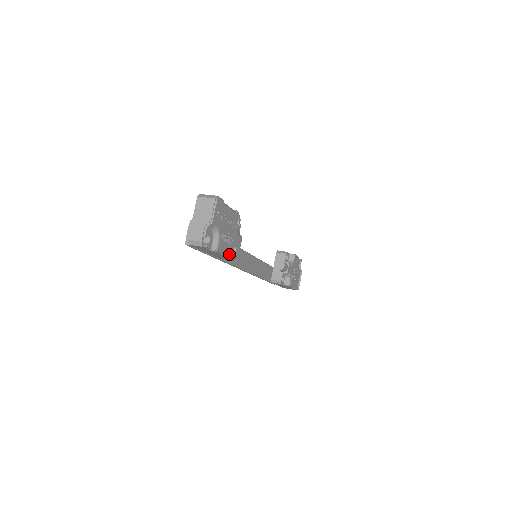
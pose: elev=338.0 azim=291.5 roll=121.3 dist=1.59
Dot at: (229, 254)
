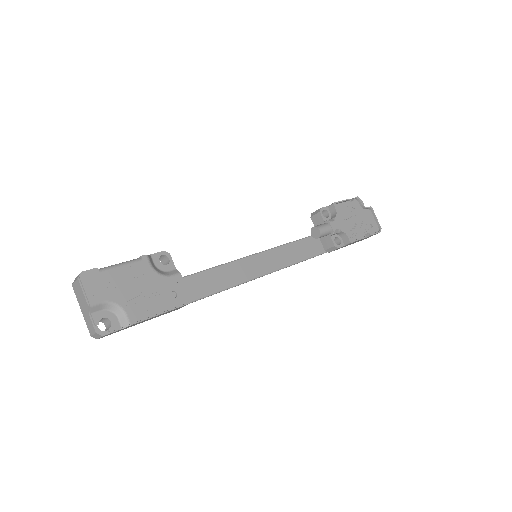
Dot at: (164, 308)
